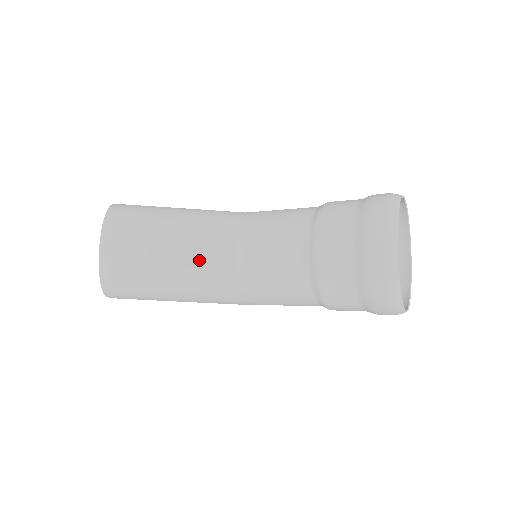
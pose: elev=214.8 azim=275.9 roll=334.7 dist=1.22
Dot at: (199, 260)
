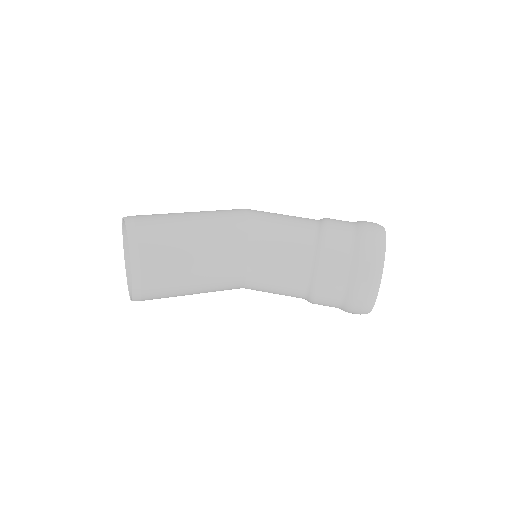
Dot at: (217, 281)
